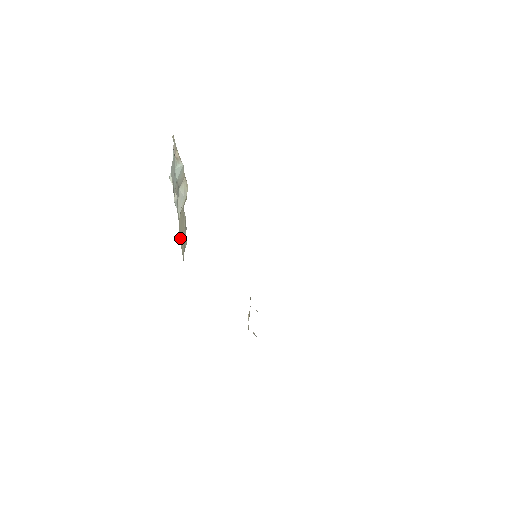
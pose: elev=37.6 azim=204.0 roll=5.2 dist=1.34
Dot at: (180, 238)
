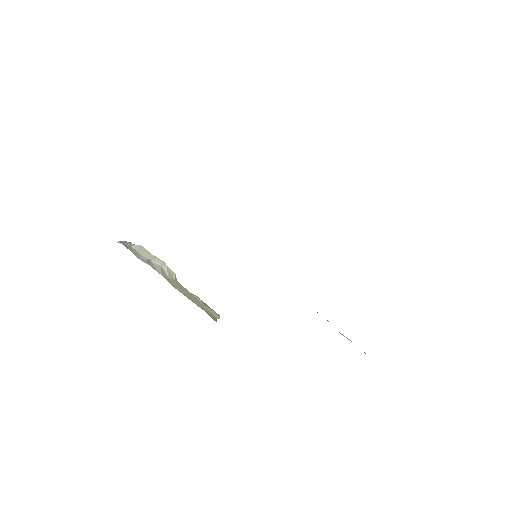
Dot at: occluded
